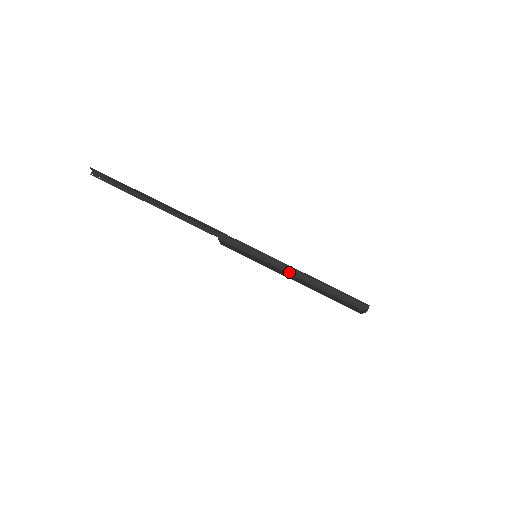
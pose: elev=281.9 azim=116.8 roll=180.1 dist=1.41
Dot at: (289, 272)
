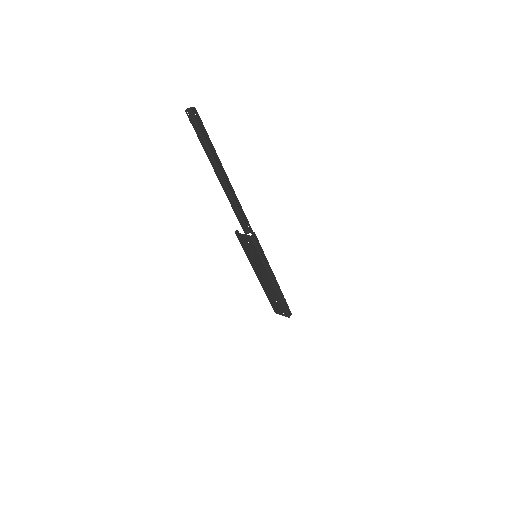
Dot at: (272, 279)
